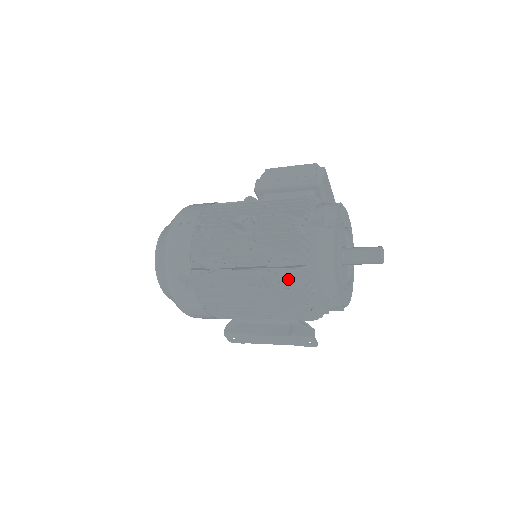
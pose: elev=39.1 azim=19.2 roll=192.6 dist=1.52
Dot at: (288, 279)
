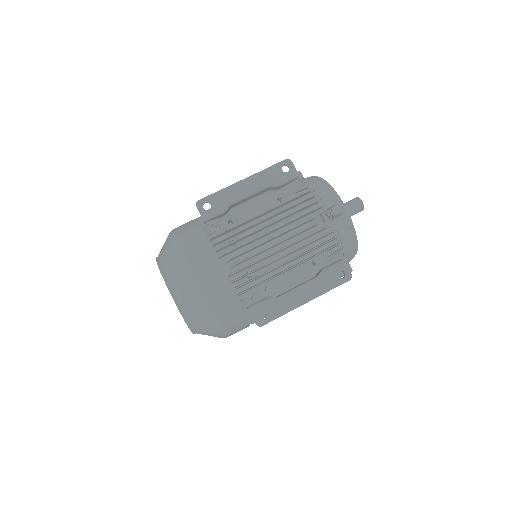
Dot at: (295, 179)
